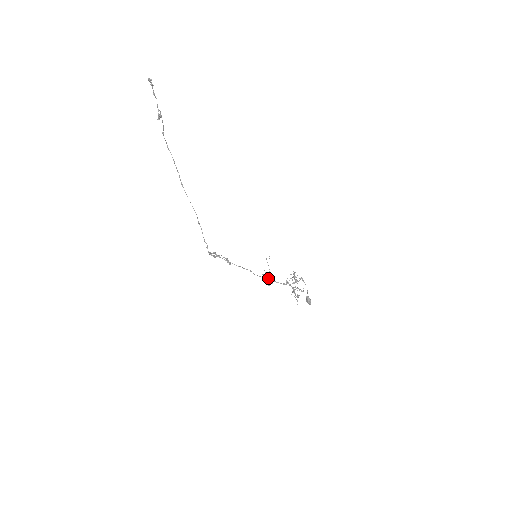
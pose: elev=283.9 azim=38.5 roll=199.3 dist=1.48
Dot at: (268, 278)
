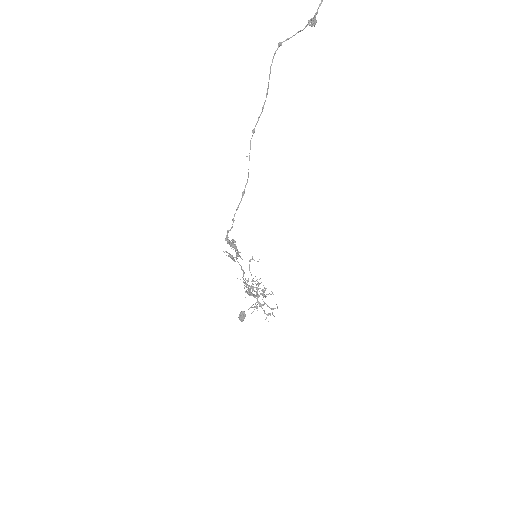
Dot at: (255, 287)
